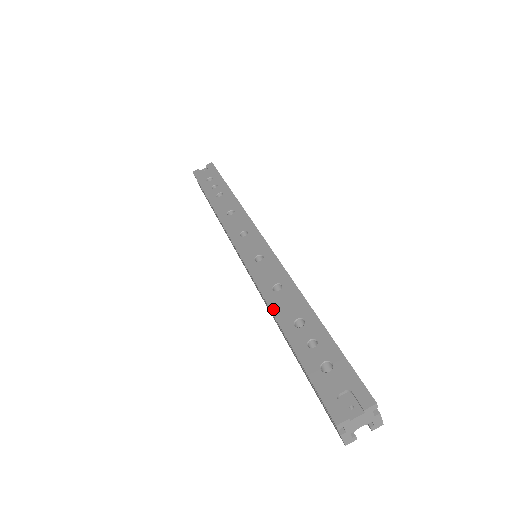
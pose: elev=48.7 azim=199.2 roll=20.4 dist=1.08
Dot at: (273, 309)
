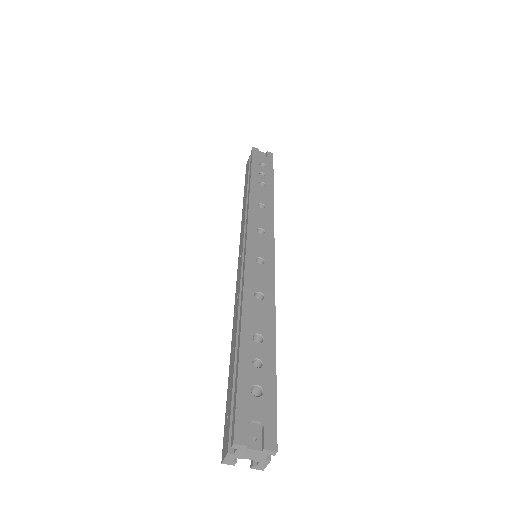
Dot at: (245, 310)
